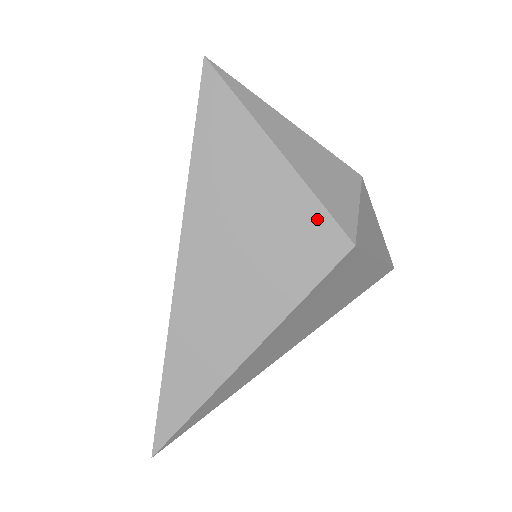
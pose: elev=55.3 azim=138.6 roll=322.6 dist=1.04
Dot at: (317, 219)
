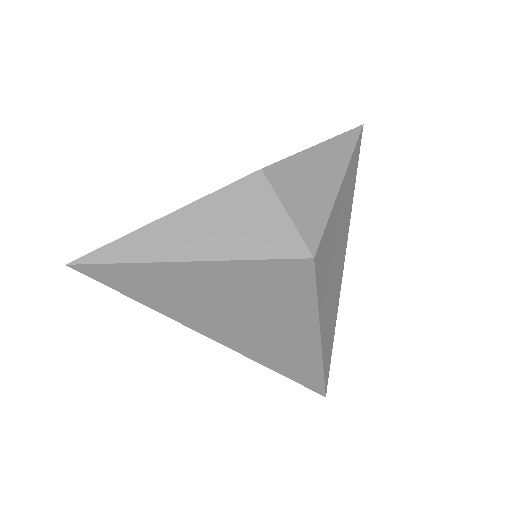
Dot at: (269, 268)
